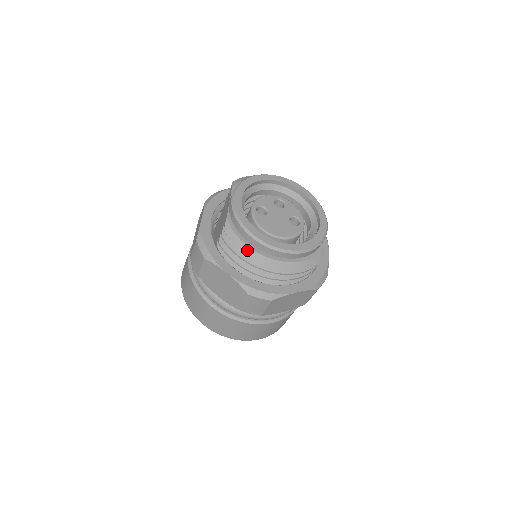
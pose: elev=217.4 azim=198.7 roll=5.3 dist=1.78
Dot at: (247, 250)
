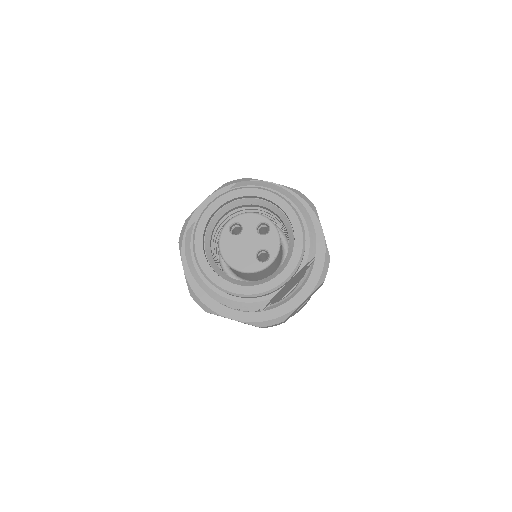
Dot at: (190, 262)
